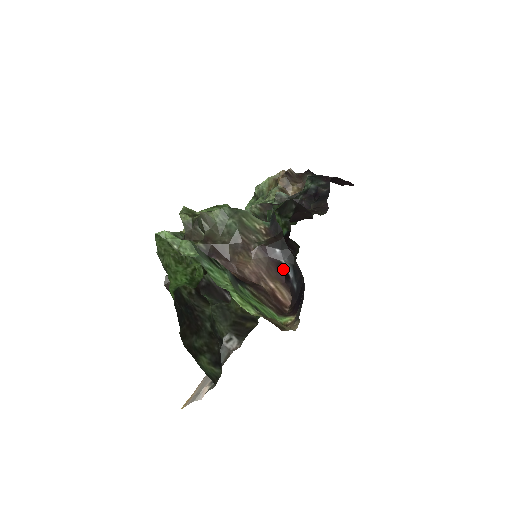
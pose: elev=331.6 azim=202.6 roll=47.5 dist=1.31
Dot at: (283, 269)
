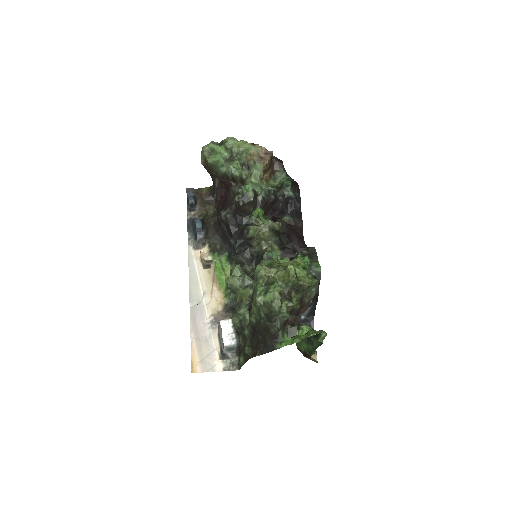
Dot at: occluded
